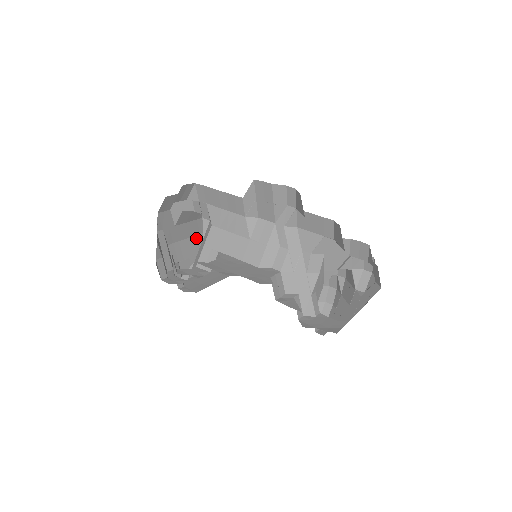
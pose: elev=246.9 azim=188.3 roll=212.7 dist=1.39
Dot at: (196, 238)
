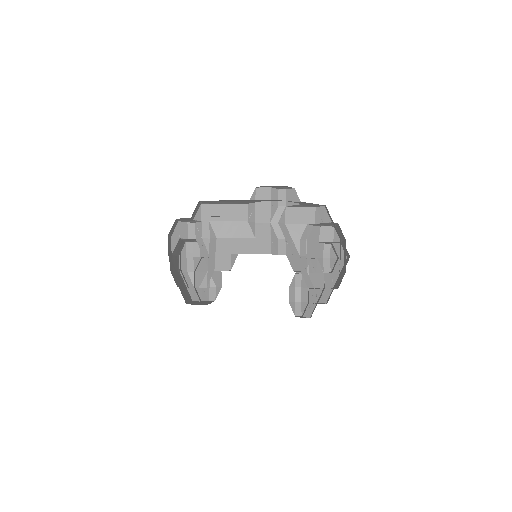
Dot at: (178, 274)
